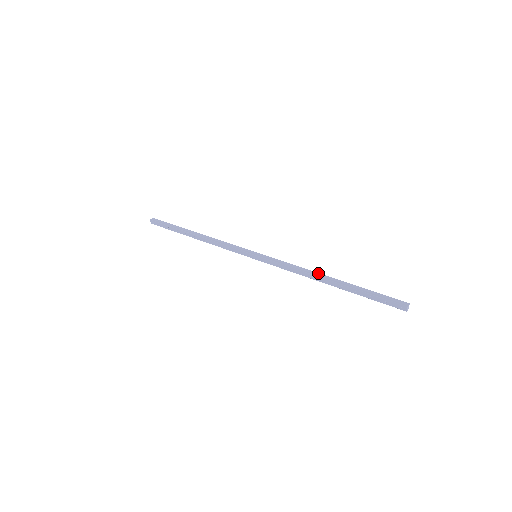
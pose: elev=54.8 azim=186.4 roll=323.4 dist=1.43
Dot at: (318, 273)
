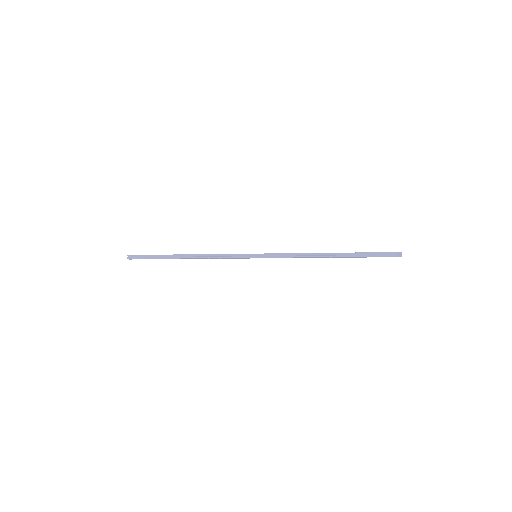
Dot at: (319, 253)
